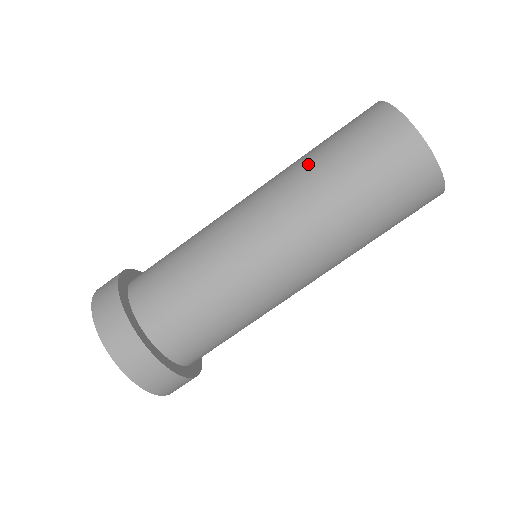
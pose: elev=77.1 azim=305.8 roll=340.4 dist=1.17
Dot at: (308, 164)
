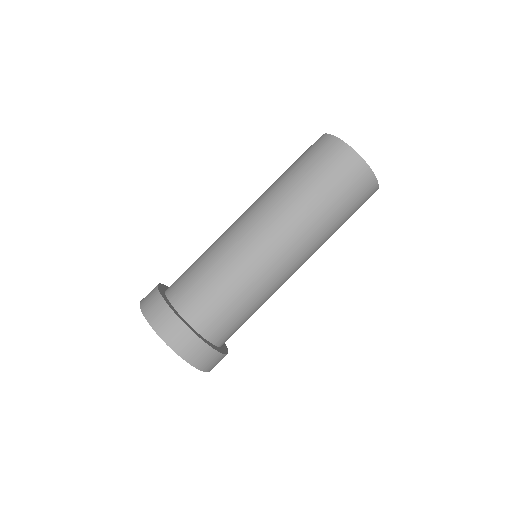
Dot at: occluded
